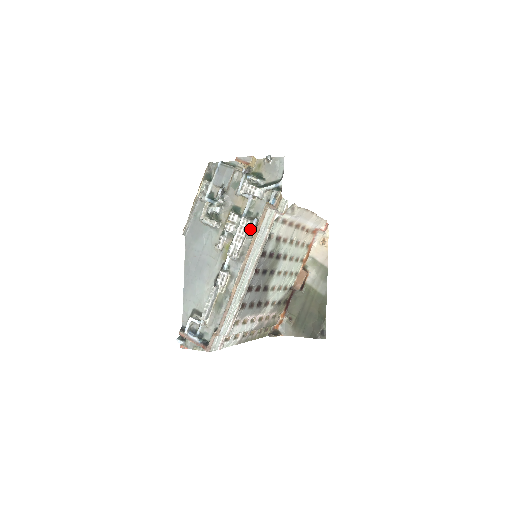
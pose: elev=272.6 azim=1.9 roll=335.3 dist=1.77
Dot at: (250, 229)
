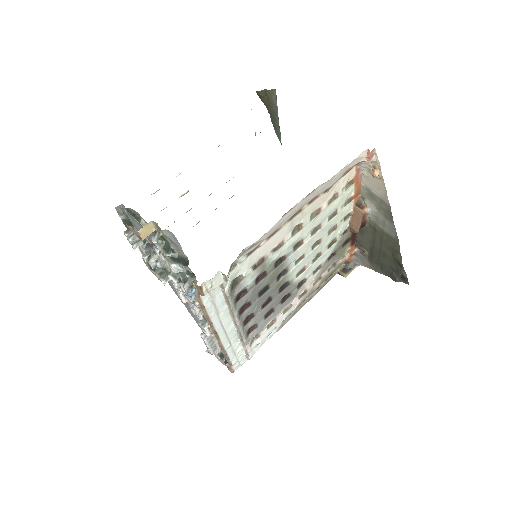
Dot at: (194, 303)
